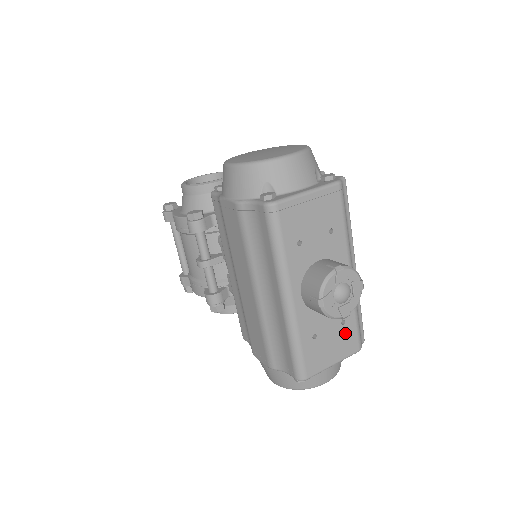
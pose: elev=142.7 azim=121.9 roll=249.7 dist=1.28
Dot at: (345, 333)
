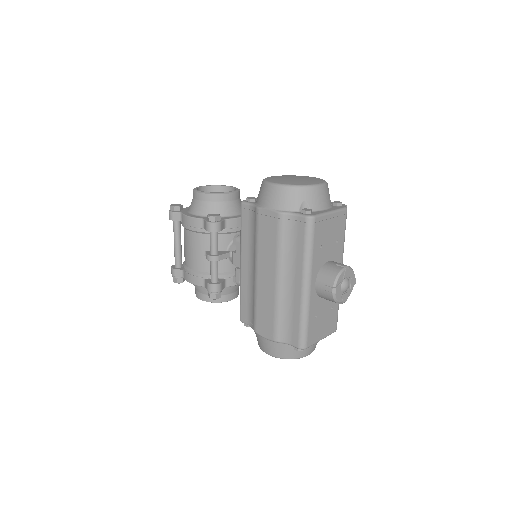
Dot at: (331, 317)
